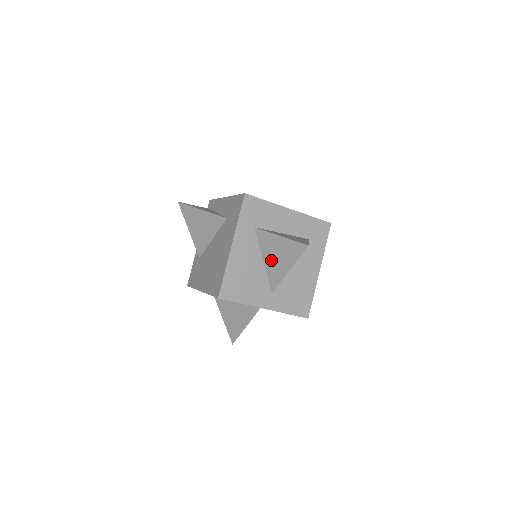
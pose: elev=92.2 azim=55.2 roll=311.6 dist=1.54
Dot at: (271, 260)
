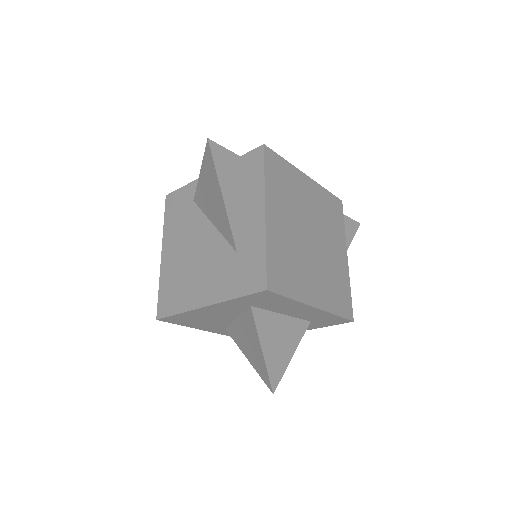
Dot at: (242, 332)
